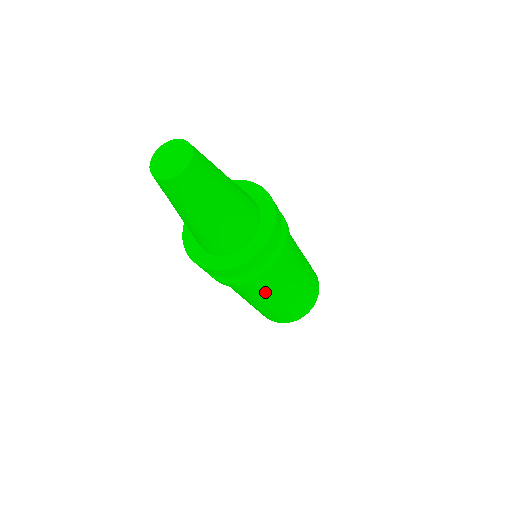
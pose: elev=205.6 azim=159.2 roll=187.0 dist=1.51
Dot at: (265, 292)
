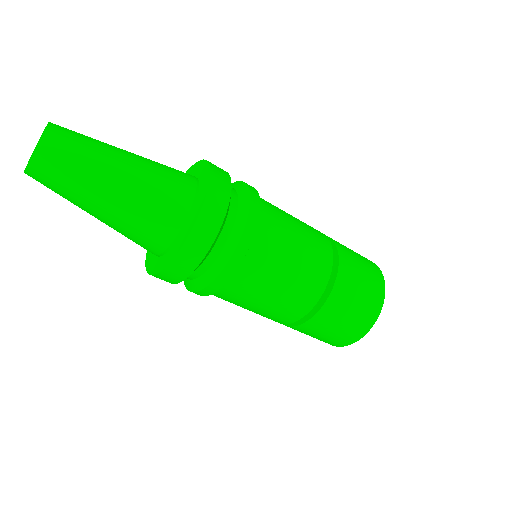
Dot at: (282, 269)
